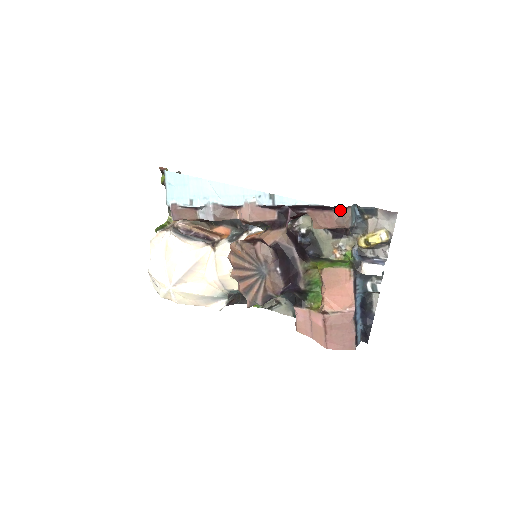
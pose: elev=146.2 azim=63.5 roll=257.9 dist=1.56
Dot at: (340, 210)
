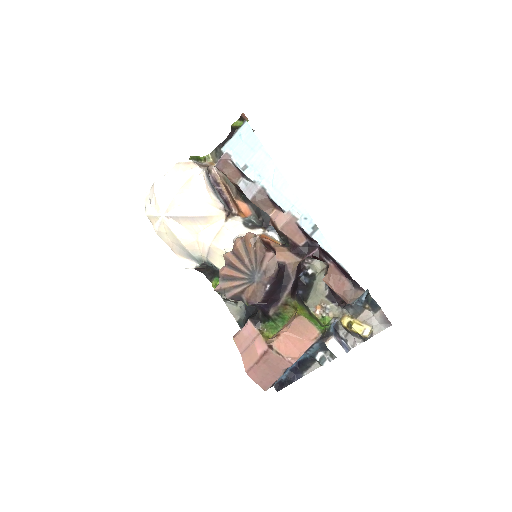
Dot at: (356, 286)
